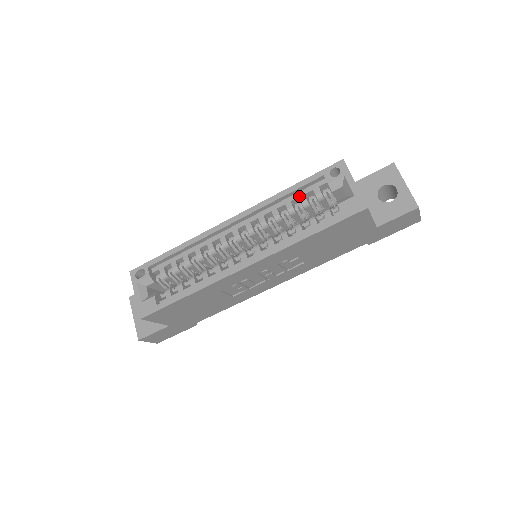
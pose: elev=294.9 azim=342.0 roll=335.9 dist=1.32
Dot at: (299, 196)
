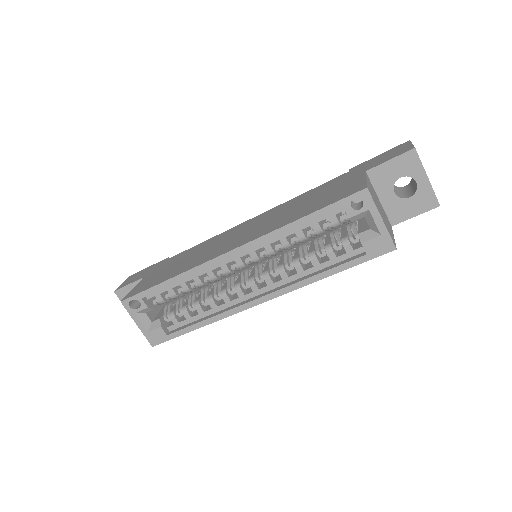
Dot at: (312, 224)
